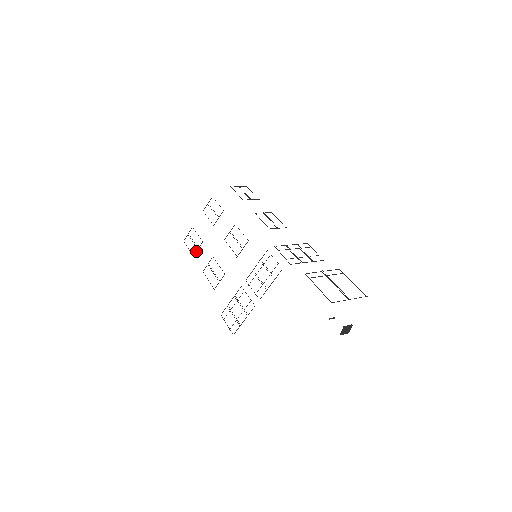
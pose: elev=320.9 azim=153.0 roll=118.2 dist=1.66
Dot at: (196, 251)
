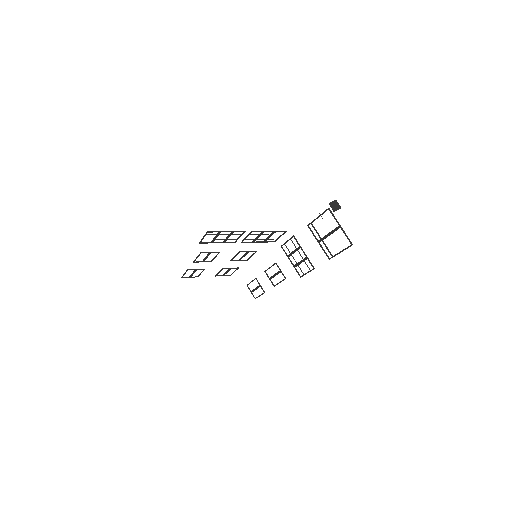
Dot at: (194, 269)
